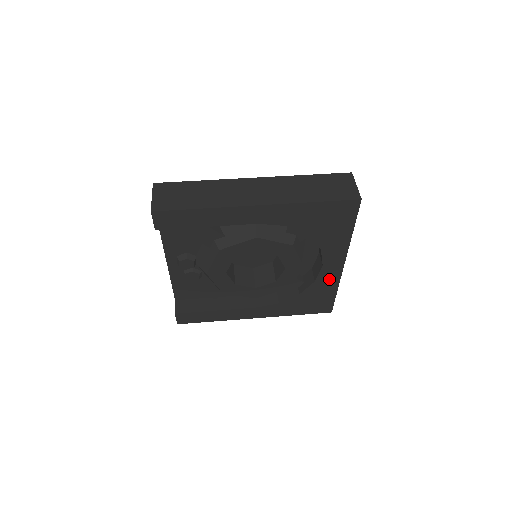
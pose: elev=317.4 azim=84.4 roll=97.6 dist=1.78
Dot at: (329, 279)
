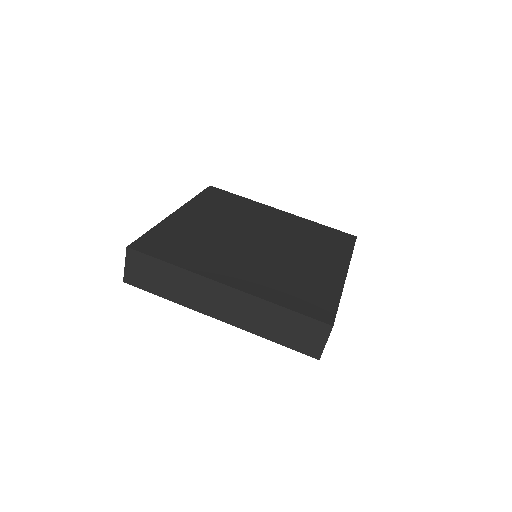
Dot at: occluded
